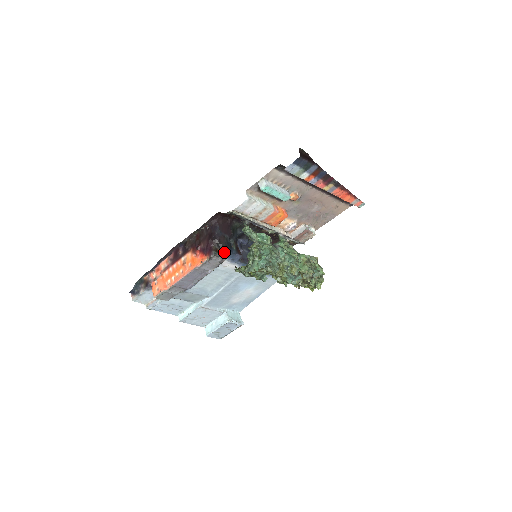
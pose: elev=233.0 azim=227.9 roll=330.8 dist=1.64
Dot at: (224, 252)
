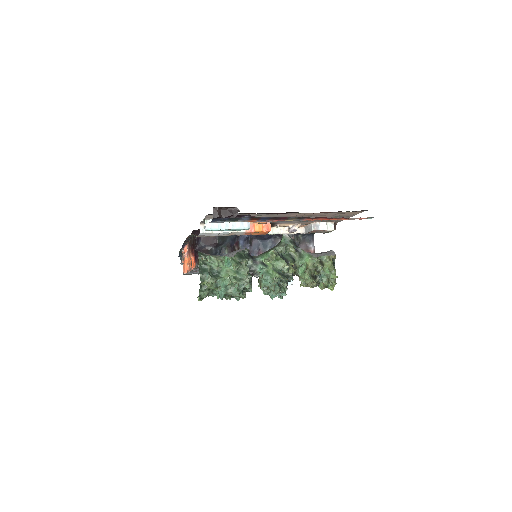
Dot at: occluded
